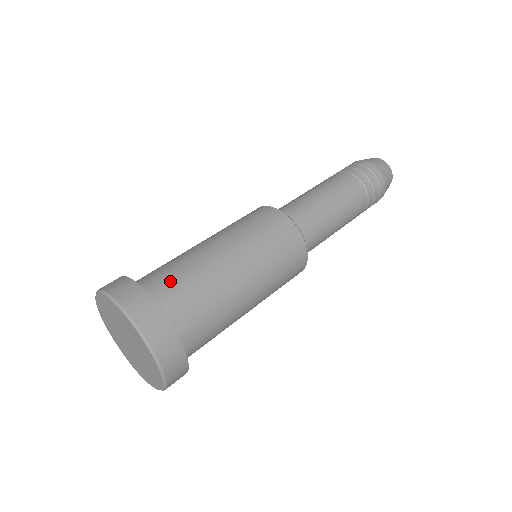
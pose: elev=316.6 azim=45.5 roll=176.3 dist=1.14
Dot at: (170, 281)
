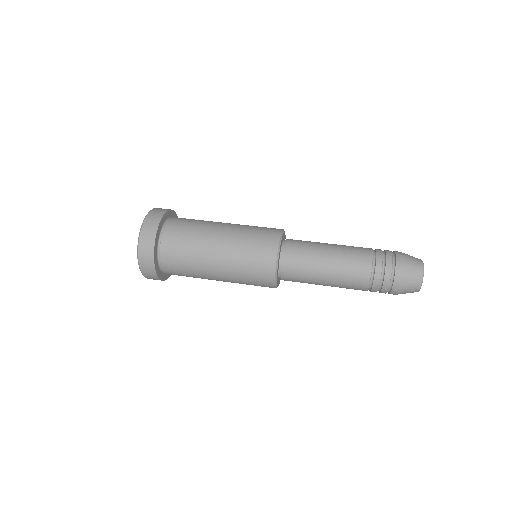
Dot at: occluded
